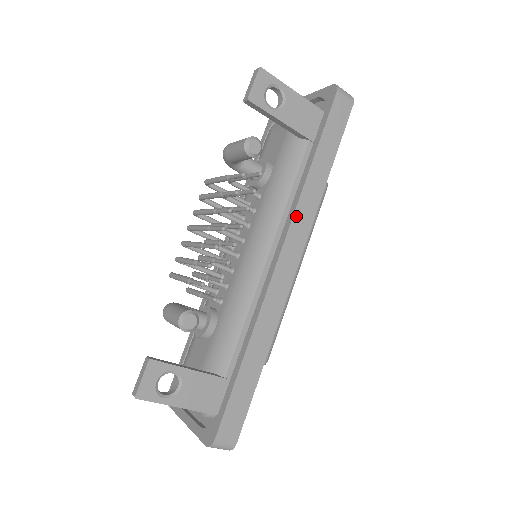
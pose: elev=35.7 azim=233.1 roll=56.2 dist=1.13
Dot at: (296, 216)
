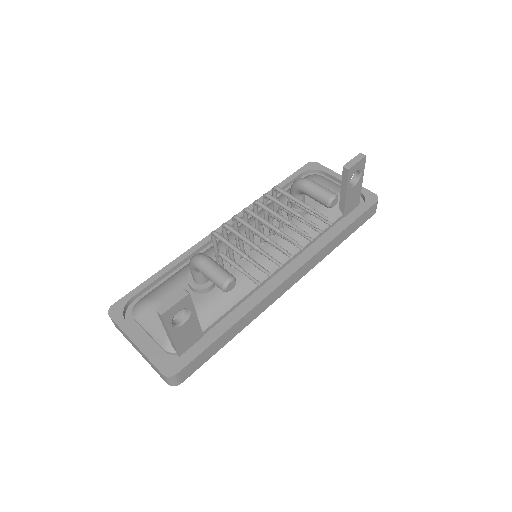
Dot at: (313, 258)
